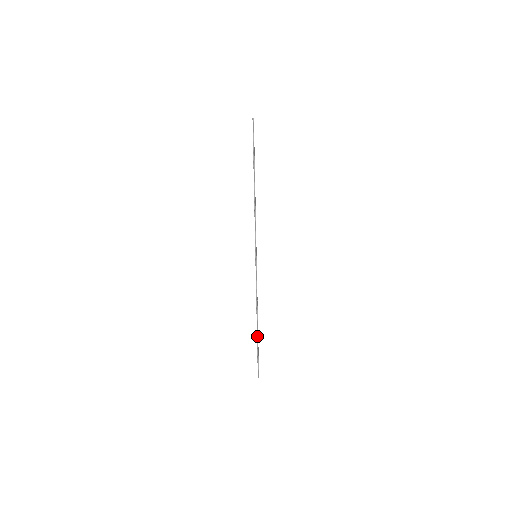
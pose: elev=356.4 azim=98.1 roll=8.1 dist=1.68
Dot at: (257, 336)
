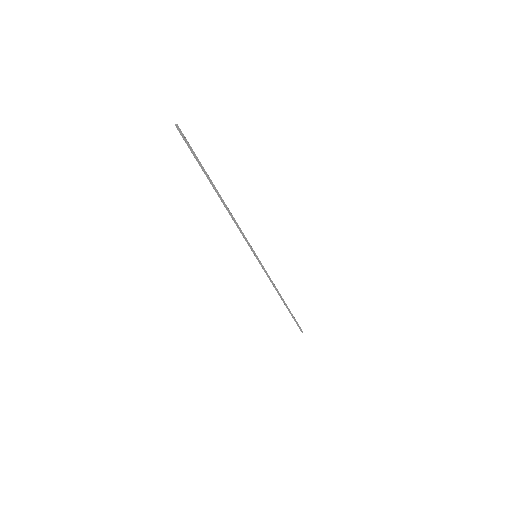
Dot at: (288, 309)
